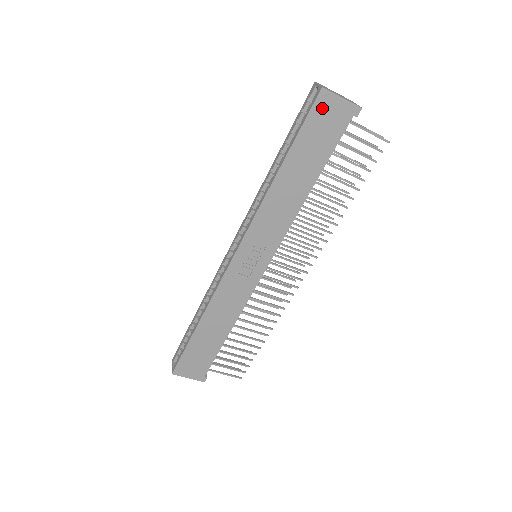
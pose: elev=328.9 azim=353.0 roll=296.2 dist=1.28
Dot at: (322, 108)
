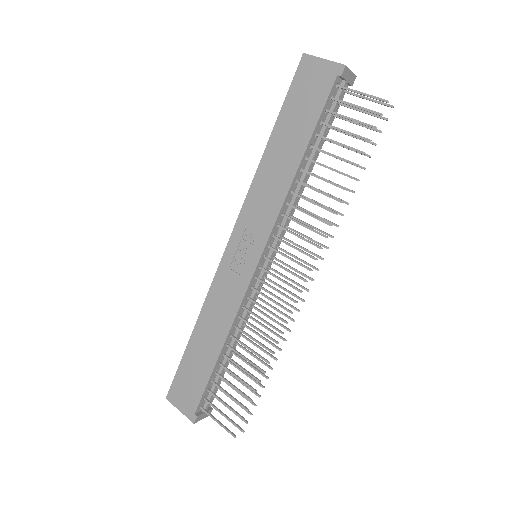
Dot at: (305, 74)
